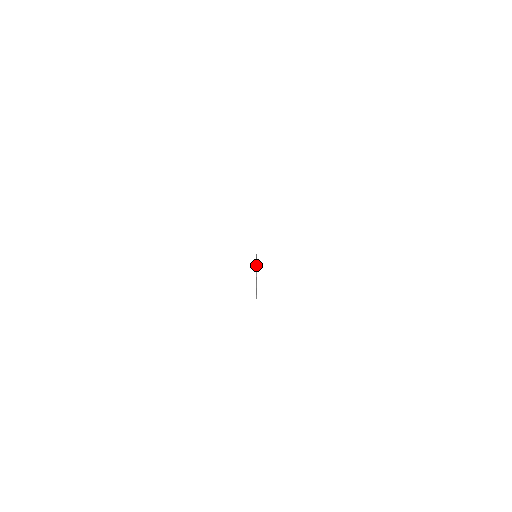
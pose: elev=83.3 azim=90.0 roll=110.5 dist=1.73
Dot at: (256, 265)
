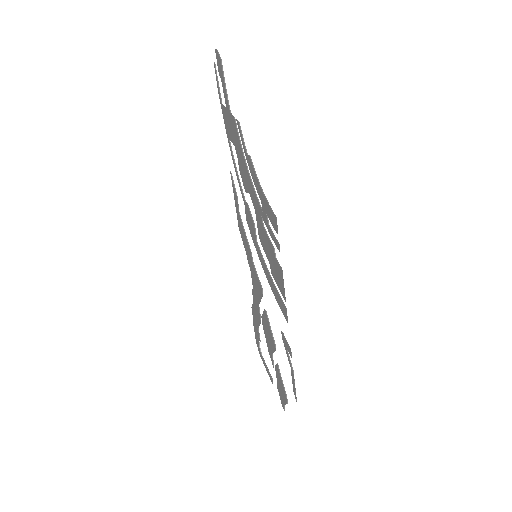
Dot at: (217, 79)
